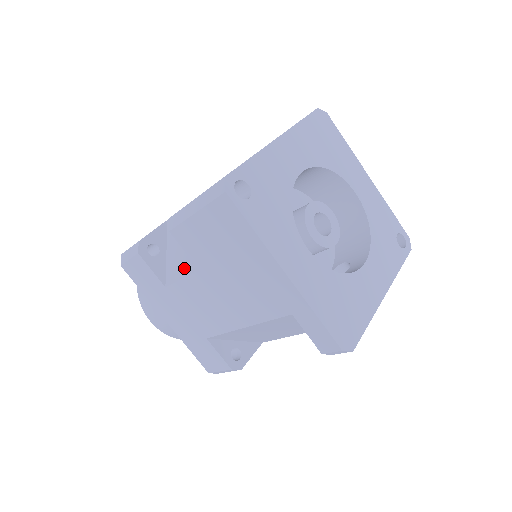
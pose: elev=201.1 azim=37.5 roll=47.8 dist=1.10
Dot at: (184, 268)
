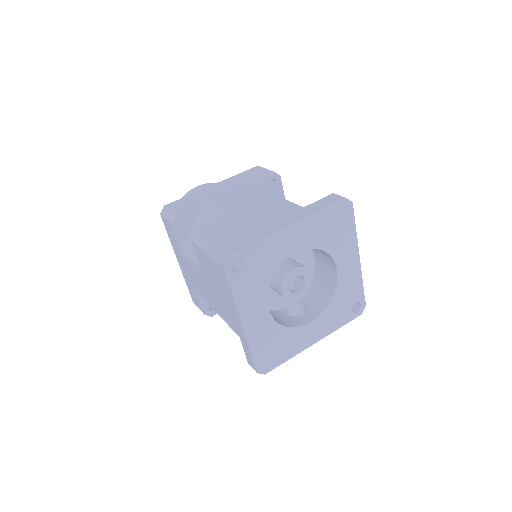
Dot at: (195, 255)
